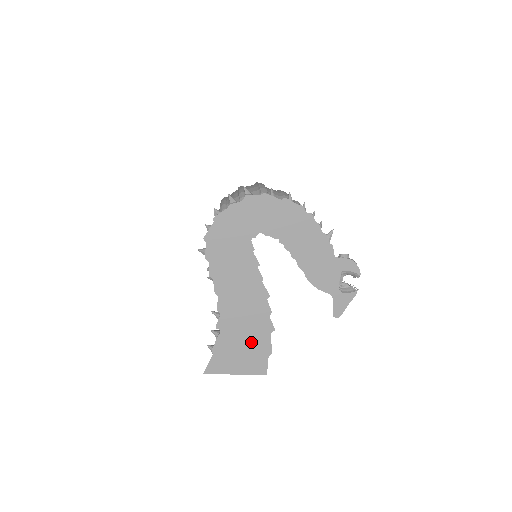
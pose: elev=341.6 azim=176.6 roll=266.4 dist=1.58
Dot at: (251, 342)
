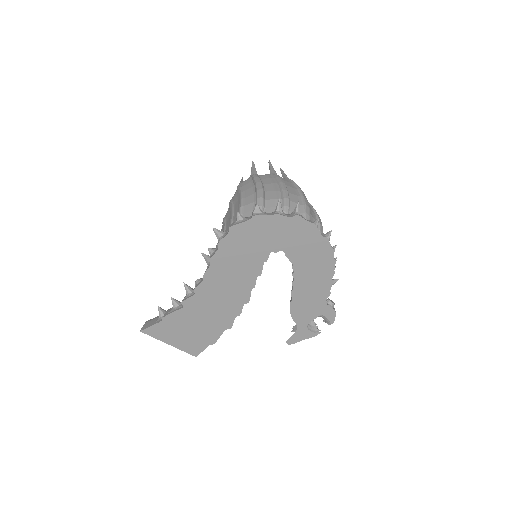
Dot at: (203, 328)
